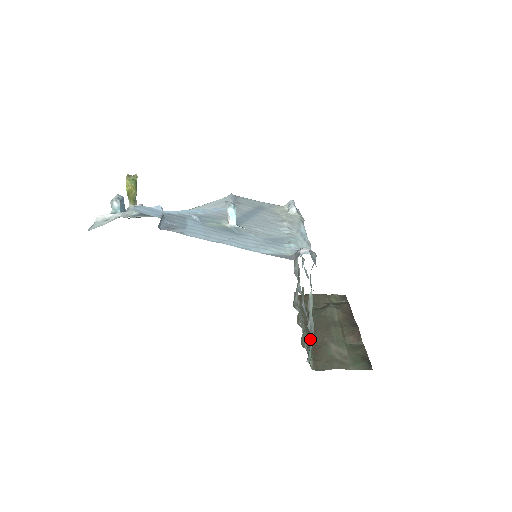
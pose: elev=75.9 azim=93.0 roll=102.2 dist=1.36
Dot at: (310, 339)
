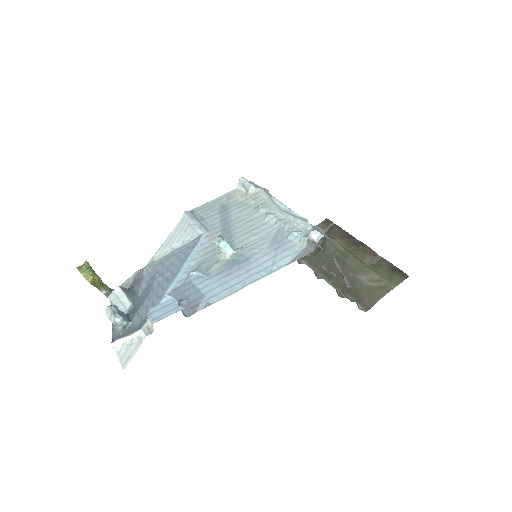
Dot at: (338, 284)
